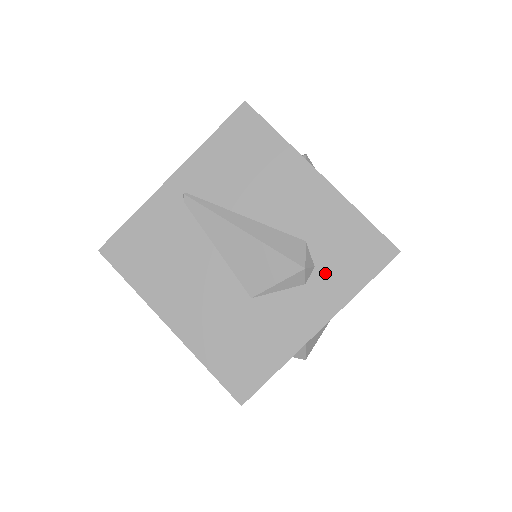
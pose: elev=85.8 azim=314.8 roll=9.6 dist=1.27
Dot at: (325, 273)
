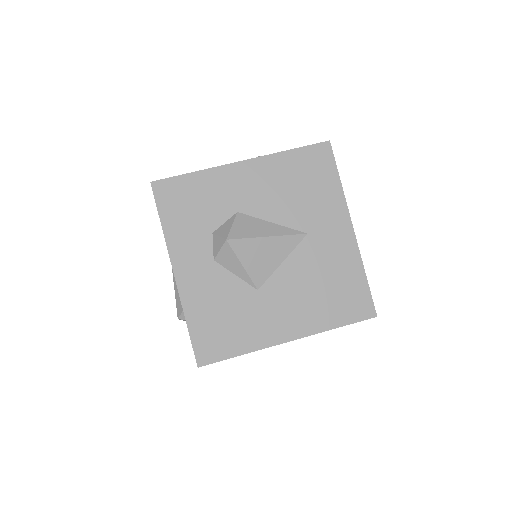
Dot at: occluded
